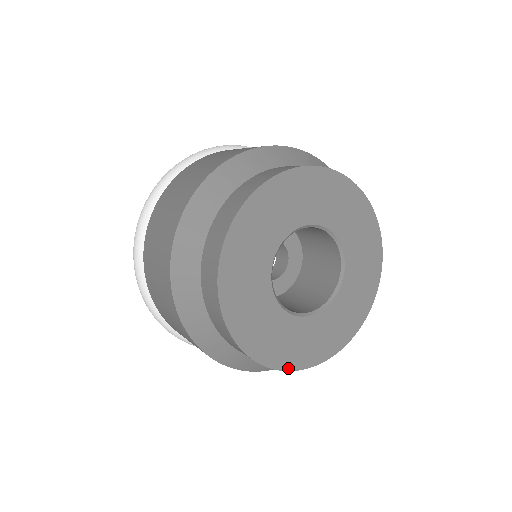
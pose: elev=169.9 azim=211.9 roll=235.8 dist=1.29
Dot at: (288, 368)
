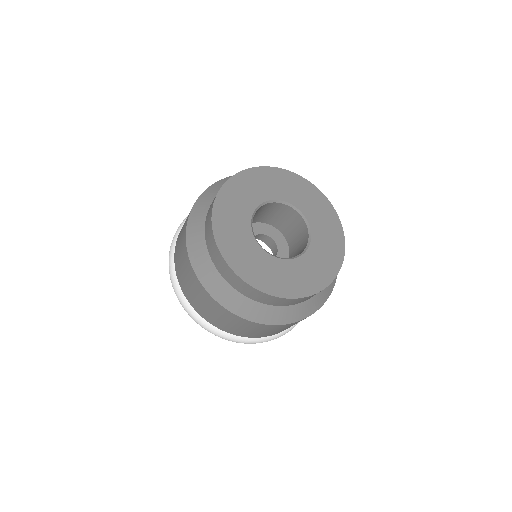
Dot at: (305, 295)
